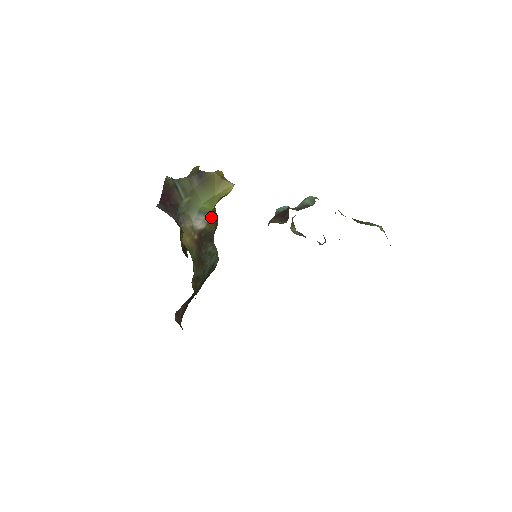
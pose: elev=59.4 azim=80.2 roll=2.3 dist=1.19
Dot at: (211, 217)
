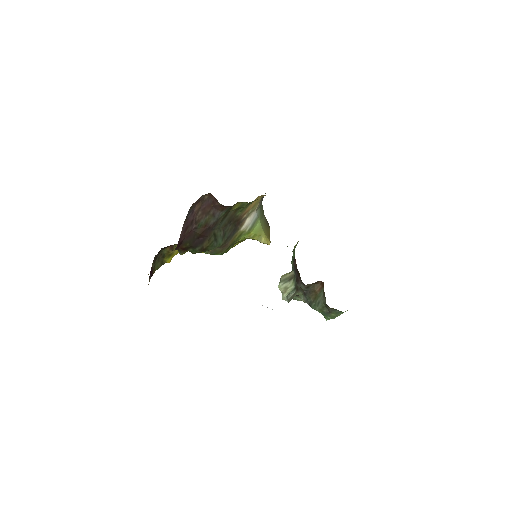
Dot at: (239, 238)
